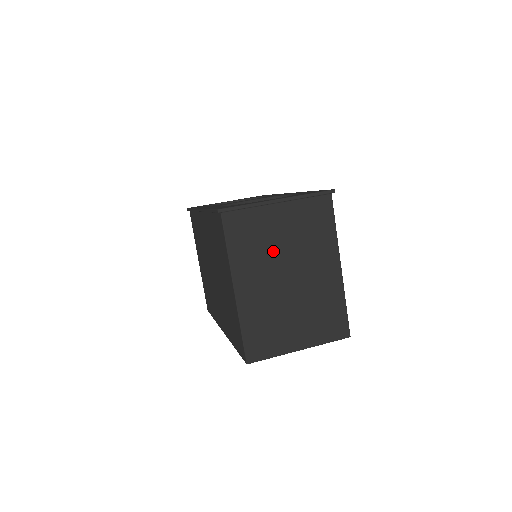
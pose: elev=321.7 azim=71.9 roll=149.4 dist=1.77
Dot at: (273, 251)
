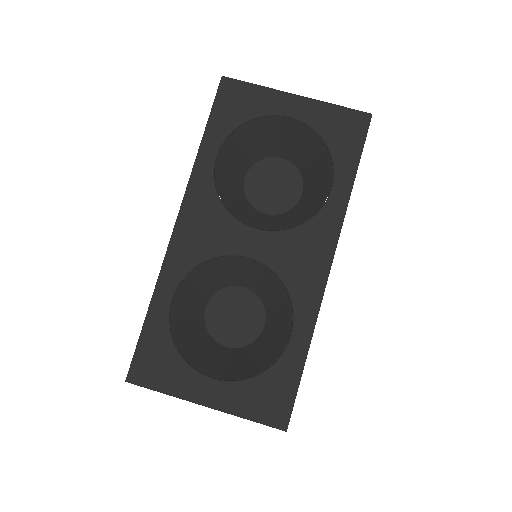
Dot at: occluded
